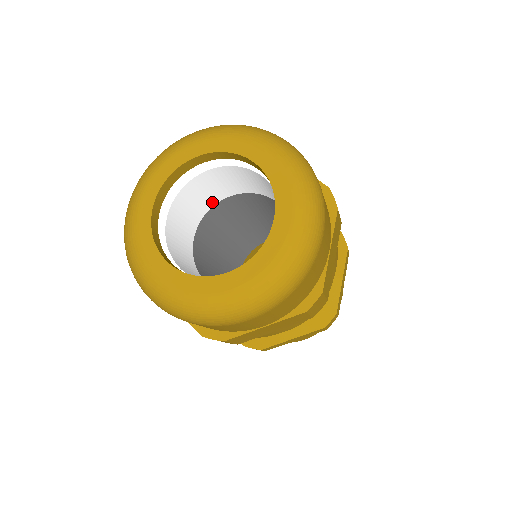
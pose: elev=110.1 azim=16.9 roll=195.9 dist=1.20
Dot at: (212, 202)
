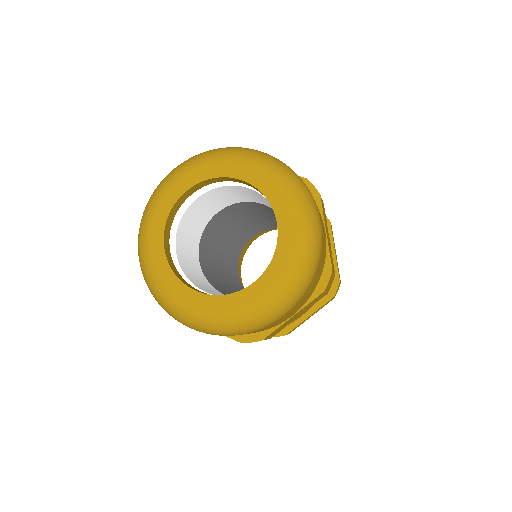
Dot at: (247, 200)
